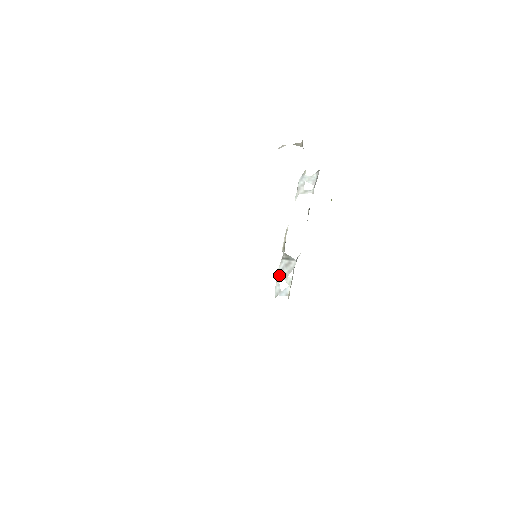
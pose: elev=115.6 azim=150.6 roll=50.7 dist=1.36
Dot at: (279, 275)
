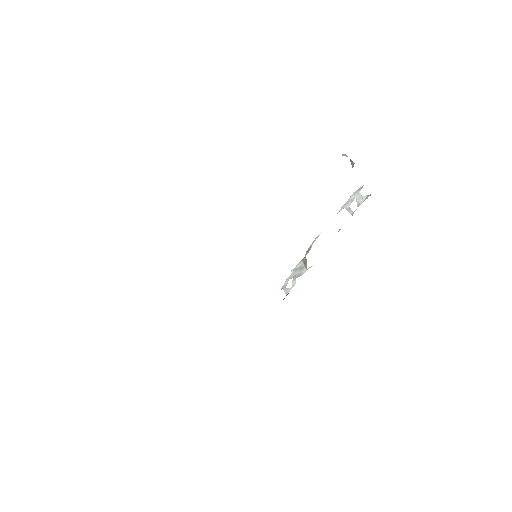
Dot at: (293, 272)
